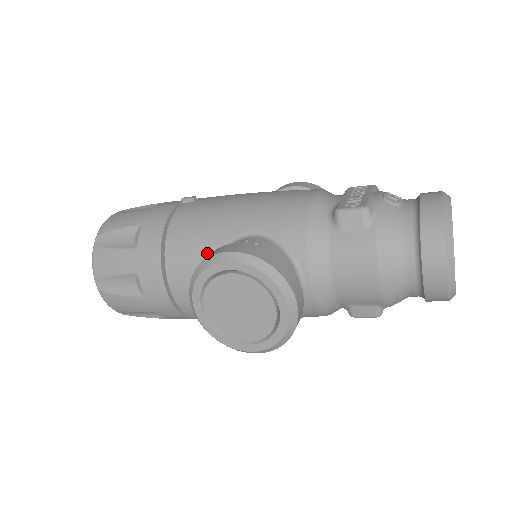
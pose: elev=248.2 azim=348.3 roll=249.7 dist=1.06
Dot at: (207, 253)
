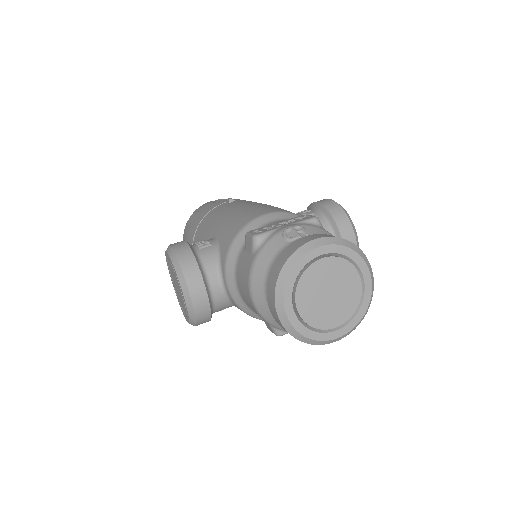
Dot at: occluded
